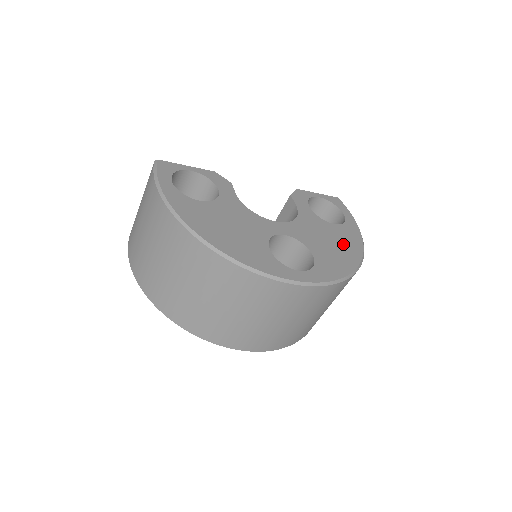
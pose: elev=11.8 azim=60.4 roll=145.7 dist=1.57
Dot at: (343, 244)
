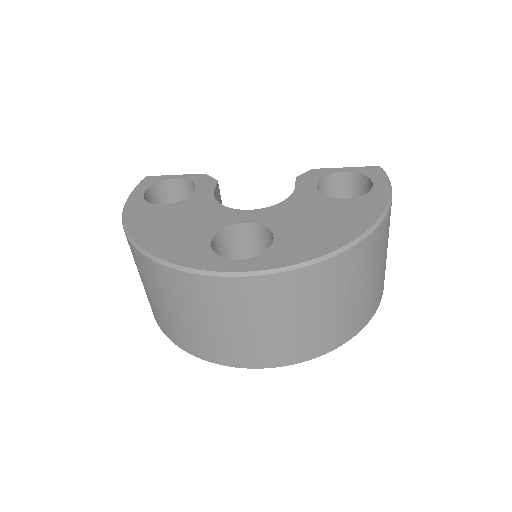
Dot at: (340, 221)
